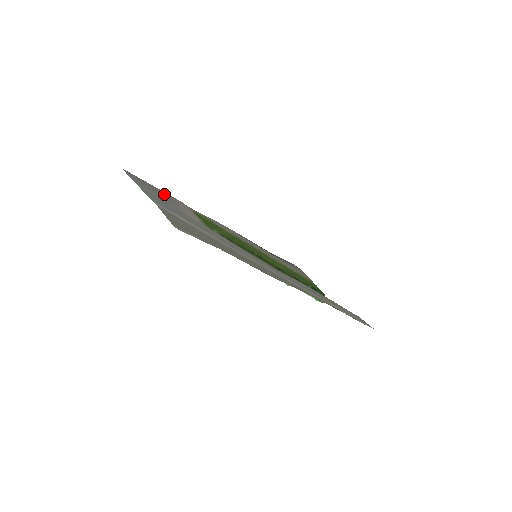
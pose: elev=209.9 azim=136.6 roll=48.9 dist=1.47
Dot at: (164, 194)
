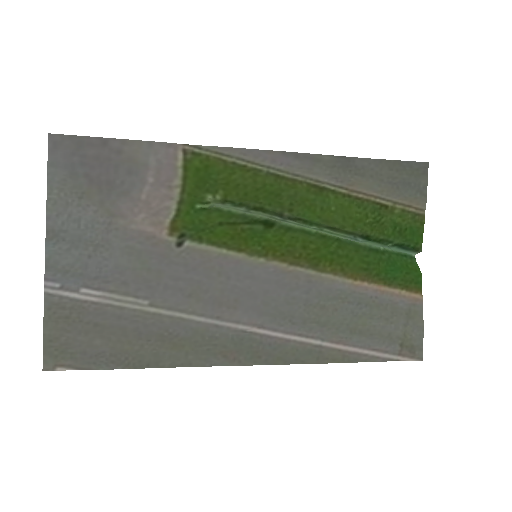
Dot at: (119, 161)
